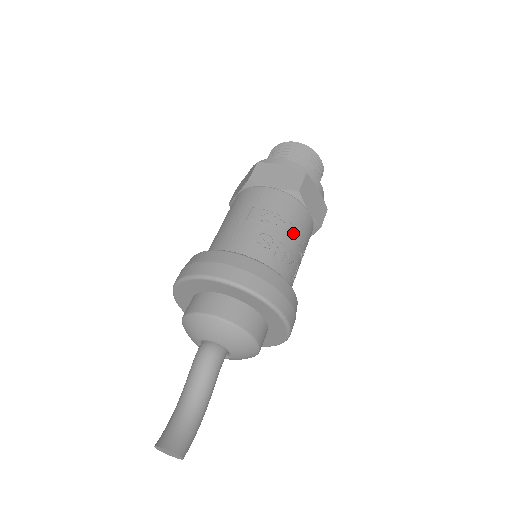
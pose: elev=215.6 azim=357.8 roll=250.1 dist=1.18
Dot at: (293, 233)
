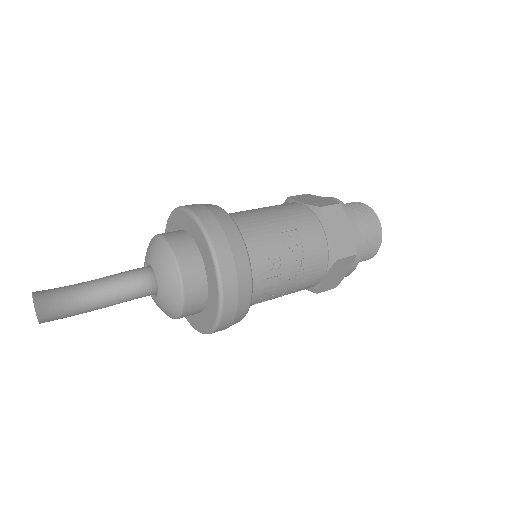
Dot at: (296, 279)
